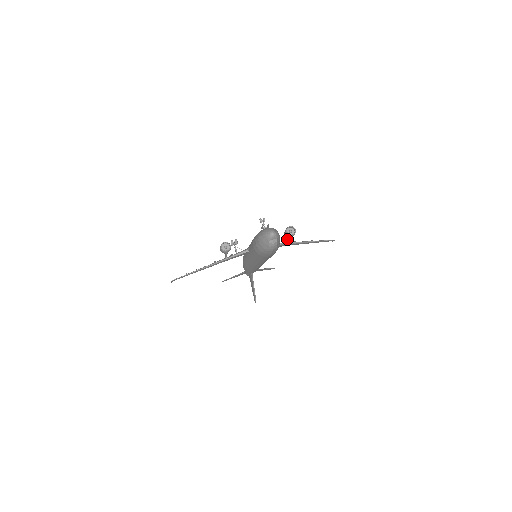
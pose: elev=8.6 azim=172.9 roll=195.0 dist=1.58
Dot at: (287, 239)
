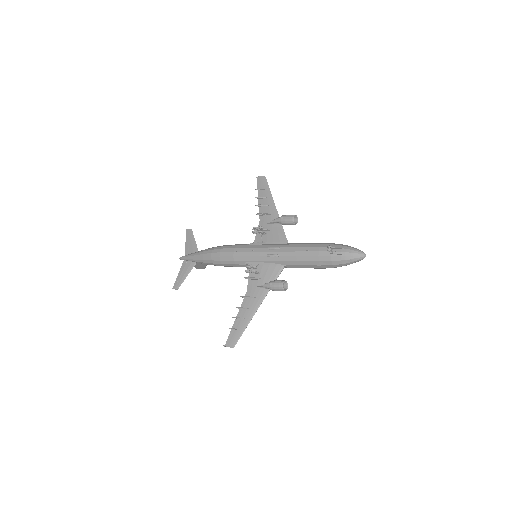
Dot at: (275, 223)
